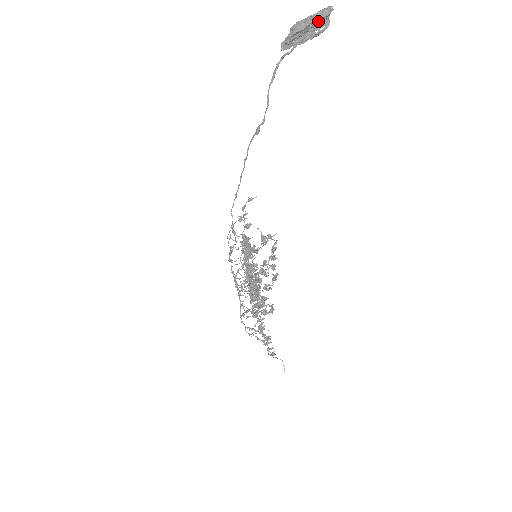
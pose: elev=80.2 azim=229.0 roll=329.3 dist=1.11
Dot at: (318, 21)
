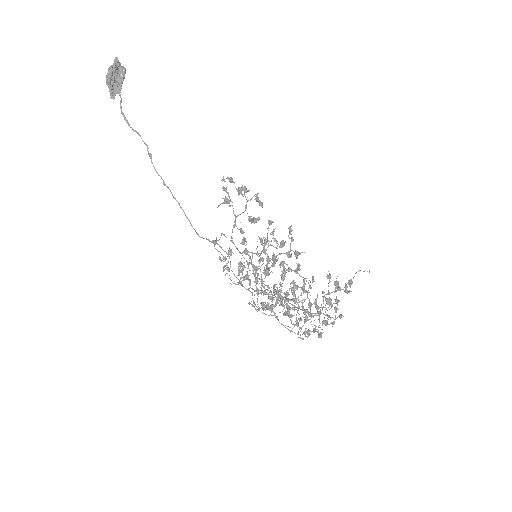
Dot at: (115, 67)
